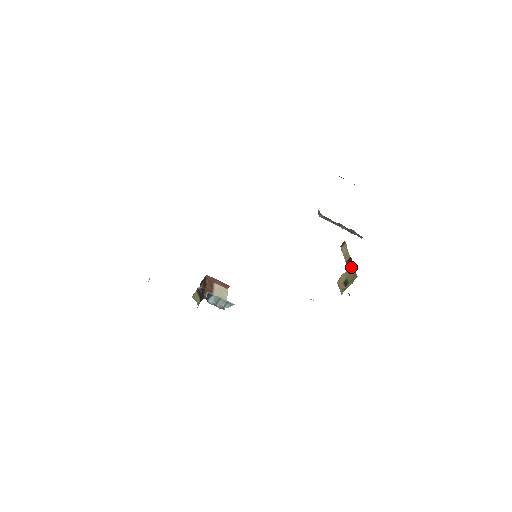
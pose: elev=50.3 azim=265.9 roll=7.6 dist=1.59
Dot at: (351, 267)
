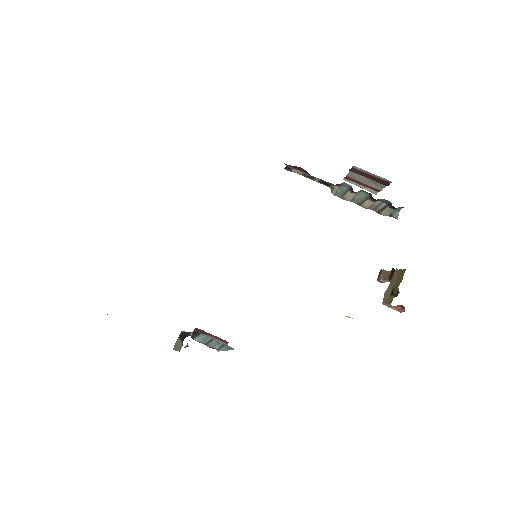
Dot at: (395, 273)
